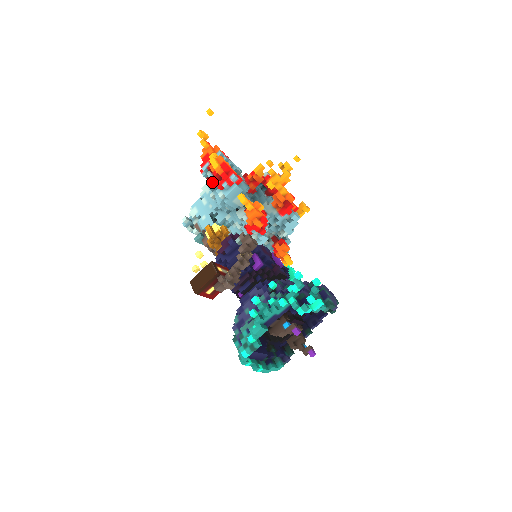
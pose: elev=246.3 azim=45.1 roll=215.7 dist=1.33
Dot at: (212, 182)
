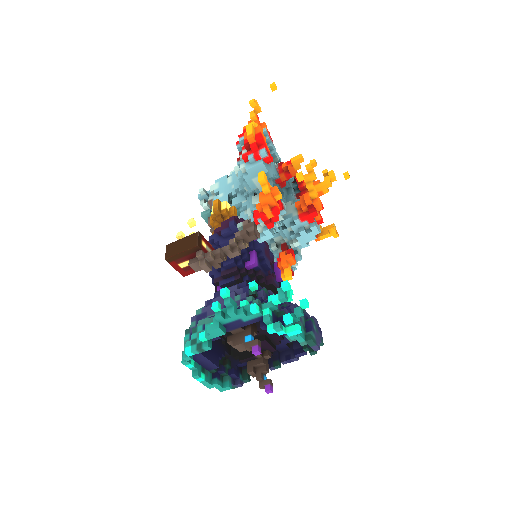
Dot at: occluded
